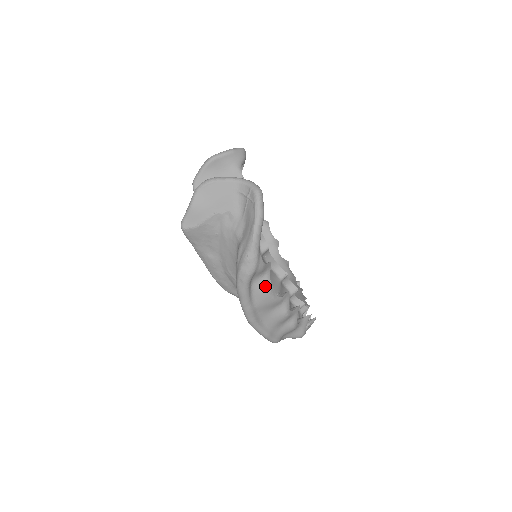
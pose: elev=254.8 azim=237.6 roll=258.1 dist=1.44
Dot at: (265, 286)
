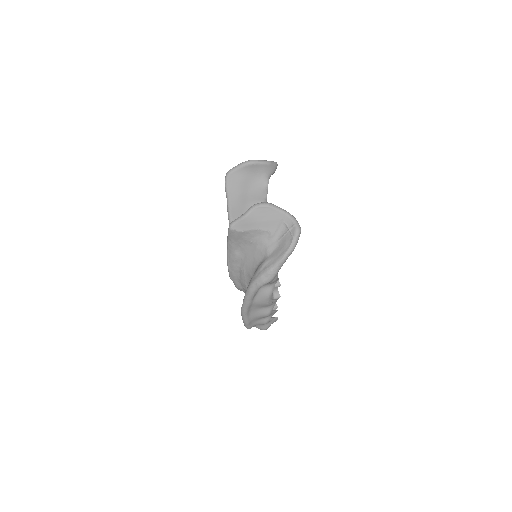
Dot at: (268, 292)
